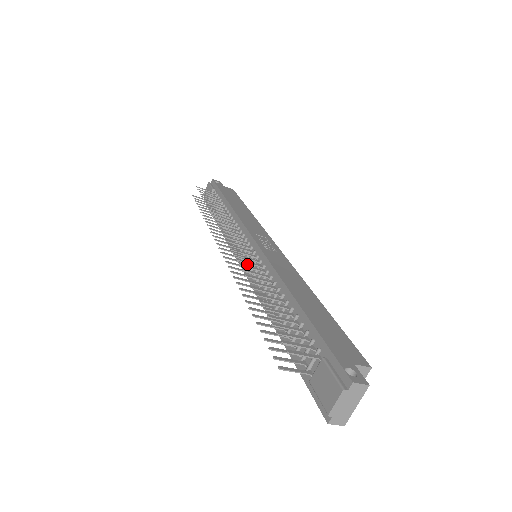
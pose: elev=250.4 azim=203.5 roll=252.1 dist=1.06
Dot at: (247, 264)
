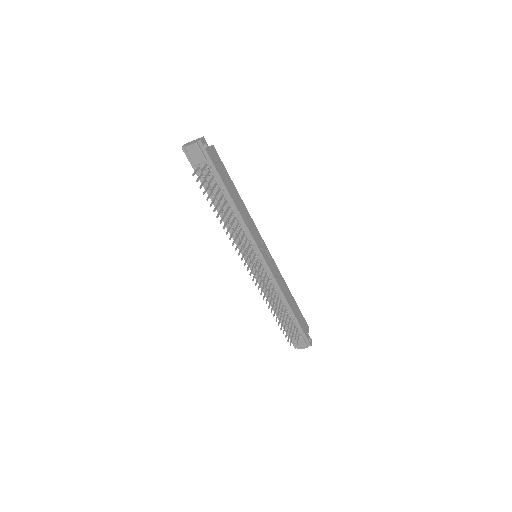
Dot at: occluded
